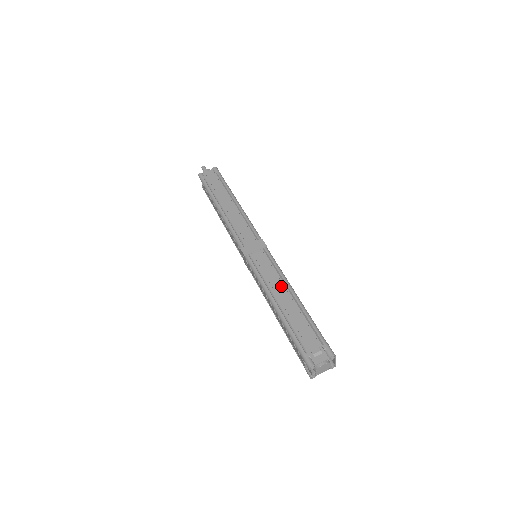
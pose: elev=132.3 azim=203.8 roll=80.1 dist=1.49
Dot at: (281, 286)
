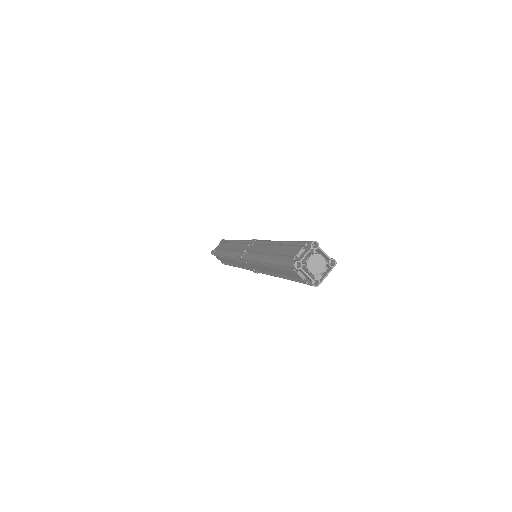
Dot at: occluded
